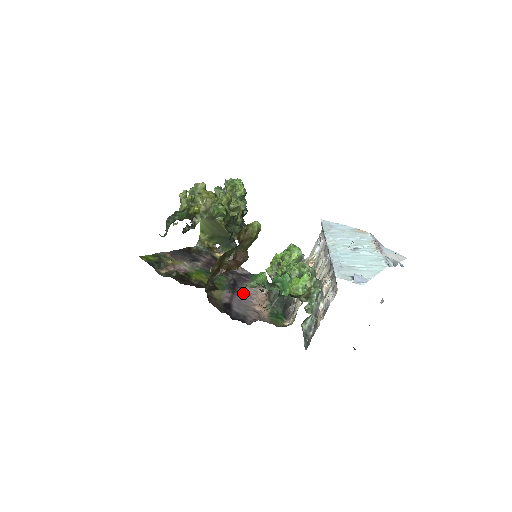
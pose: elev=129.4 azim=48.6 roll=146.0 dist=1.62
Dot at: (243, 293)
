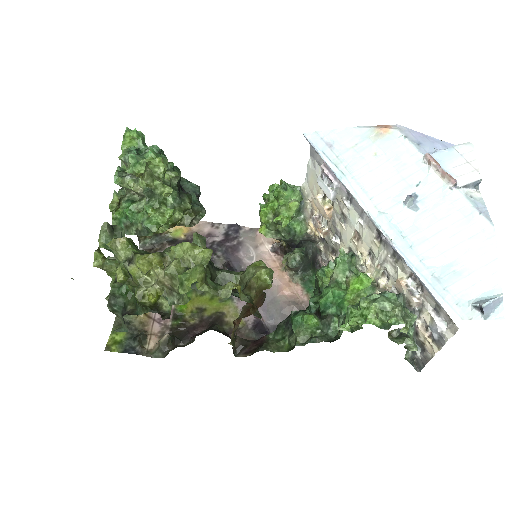
Dot at: occluded
